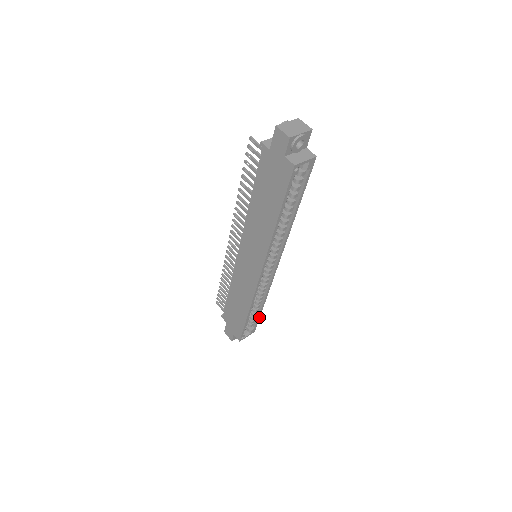
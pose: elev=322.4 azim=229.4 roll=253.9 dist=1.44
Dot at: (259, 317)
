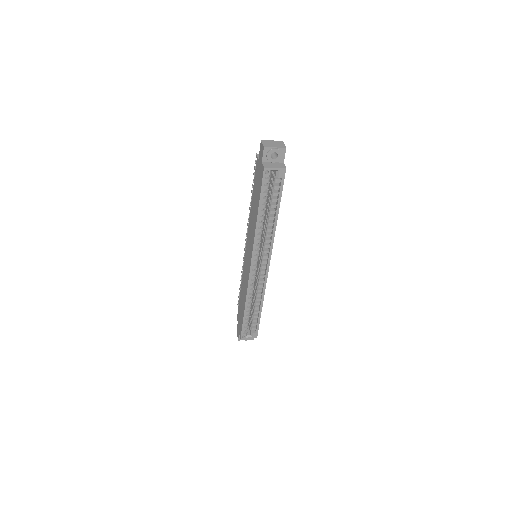
Dot at: (259, 321)
